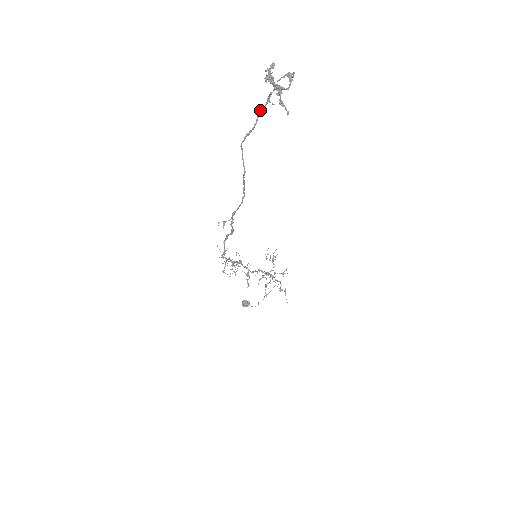
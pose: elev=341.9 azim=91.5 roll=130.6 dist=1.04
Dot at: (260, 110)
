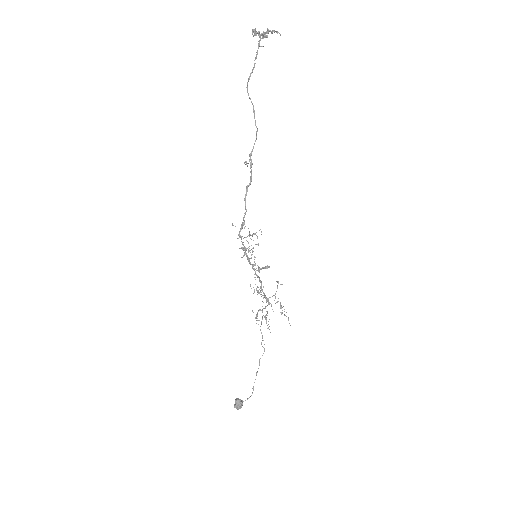
Dot at: (256, 52)
